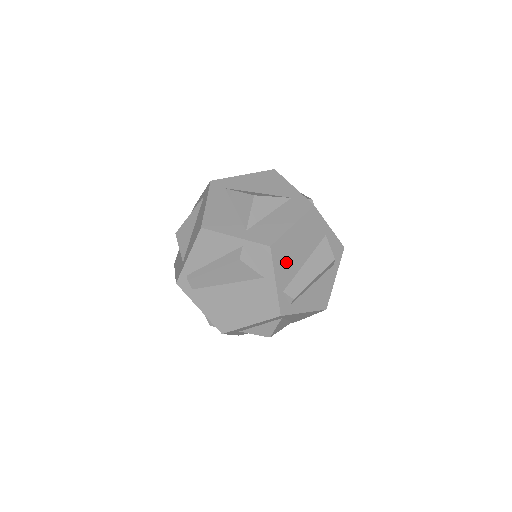
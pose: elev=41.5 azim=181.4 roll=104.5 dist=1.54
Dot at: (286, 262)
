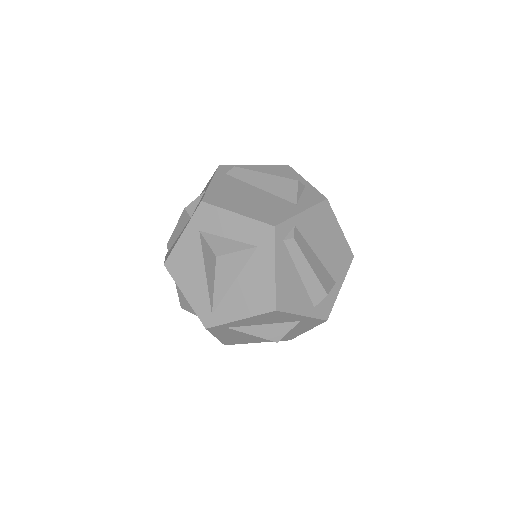
Dot at: (316, 225)
